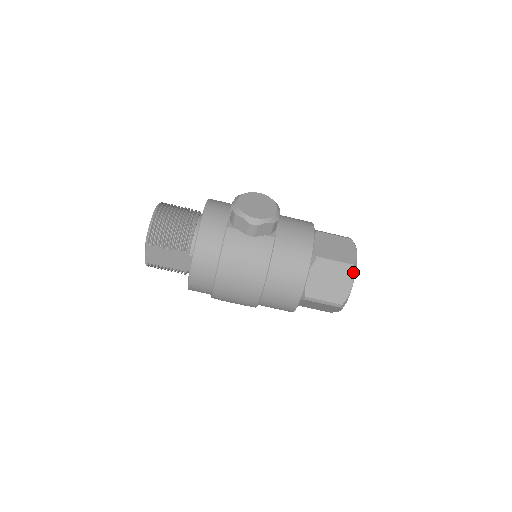
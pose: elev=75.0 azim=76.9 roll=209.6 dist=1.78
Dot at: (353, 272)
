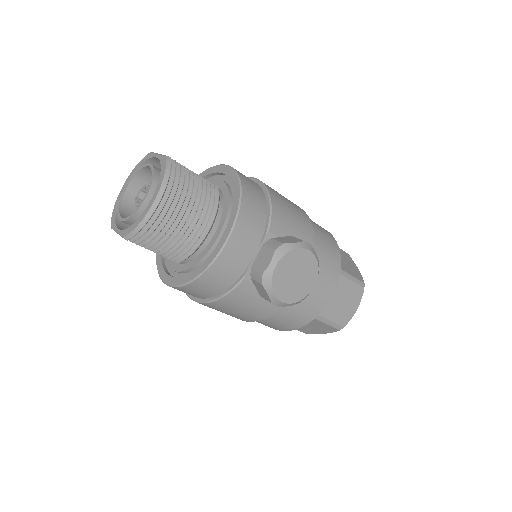
Dot at: (338, 330)
